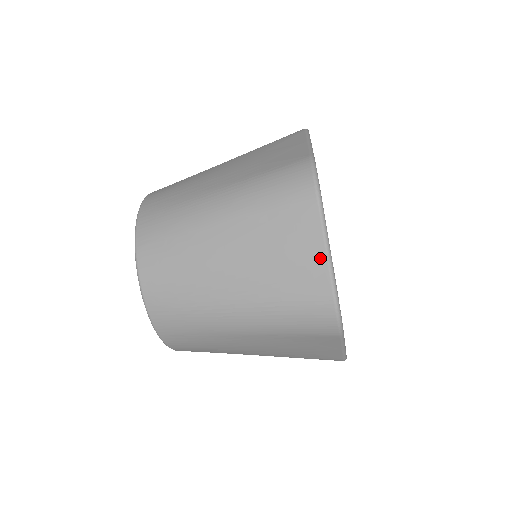
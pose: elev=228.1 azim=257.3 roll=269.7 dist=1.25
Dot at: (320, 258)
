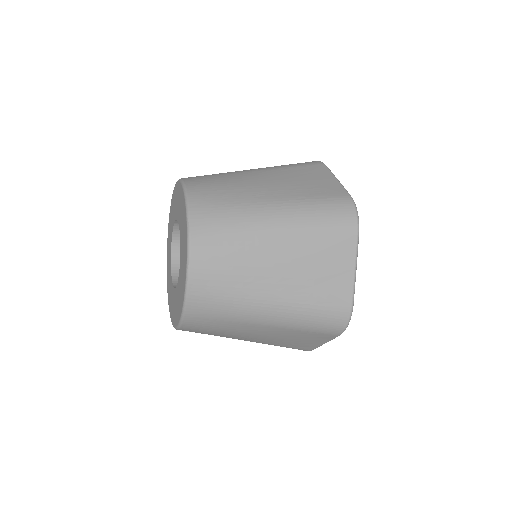
Dot at: (317, 345)
